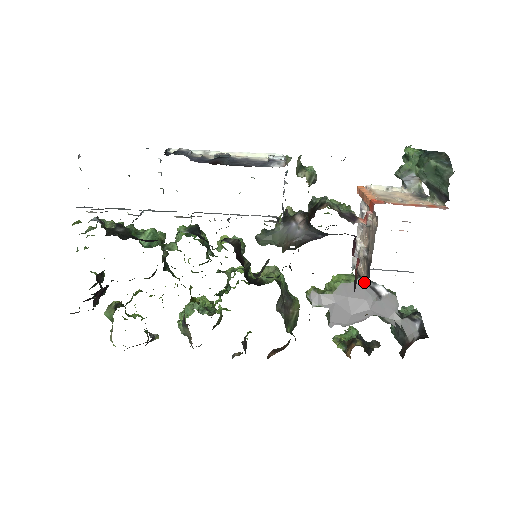
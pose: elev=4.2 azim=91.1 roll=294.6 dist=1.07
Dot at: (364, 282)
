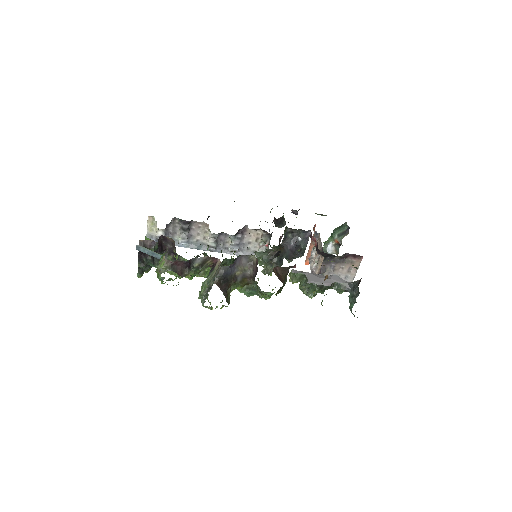
Dot at: (322, 261)
